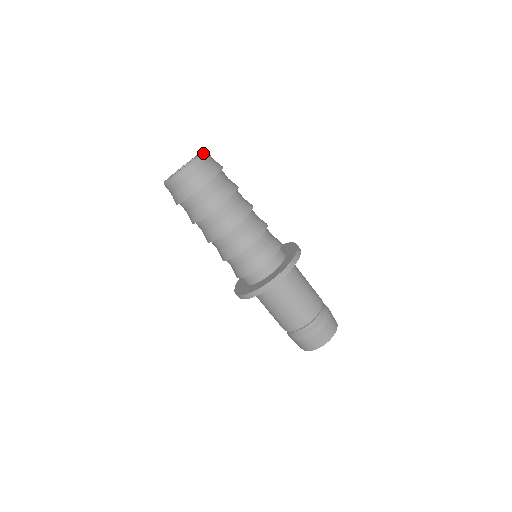
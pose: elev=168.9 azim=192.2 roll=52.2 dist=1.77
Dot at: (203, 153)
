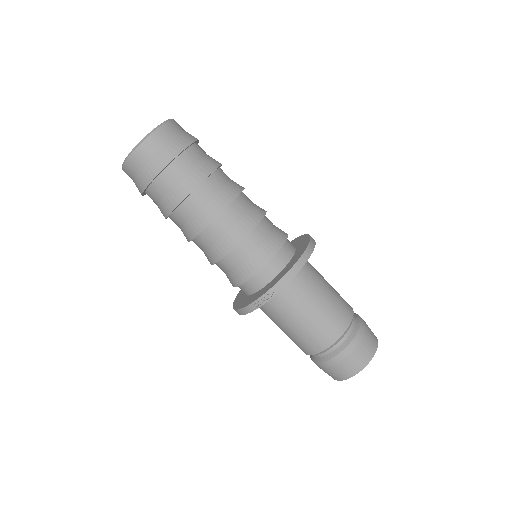
Dot at: (134, 150)
